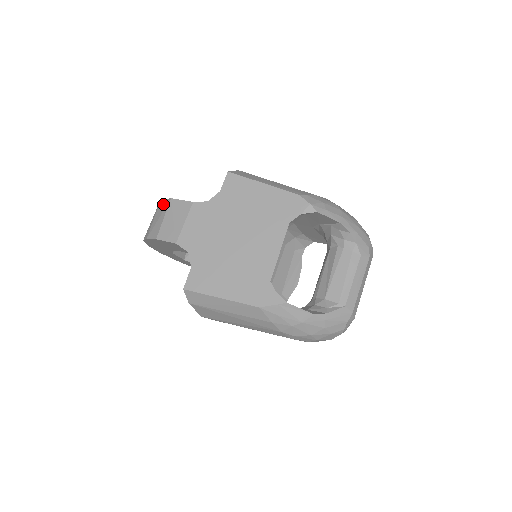
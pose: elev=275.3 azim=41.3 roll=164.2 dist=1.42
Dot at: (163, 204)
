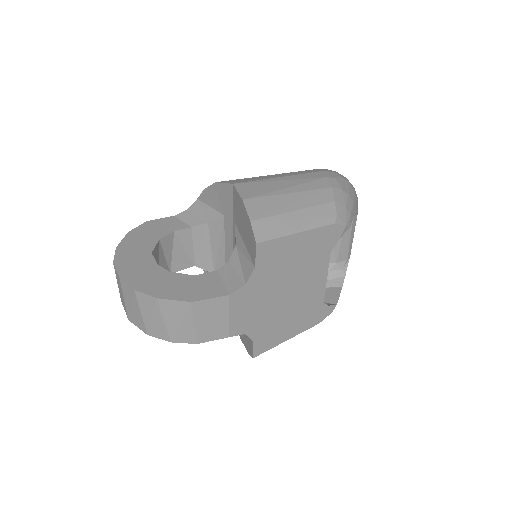
Dot at: (174, 307)
